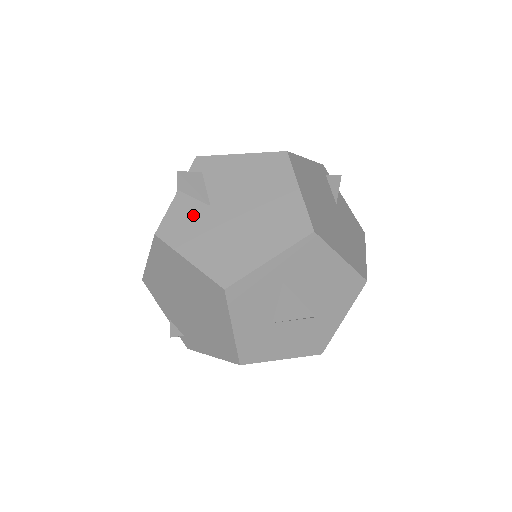
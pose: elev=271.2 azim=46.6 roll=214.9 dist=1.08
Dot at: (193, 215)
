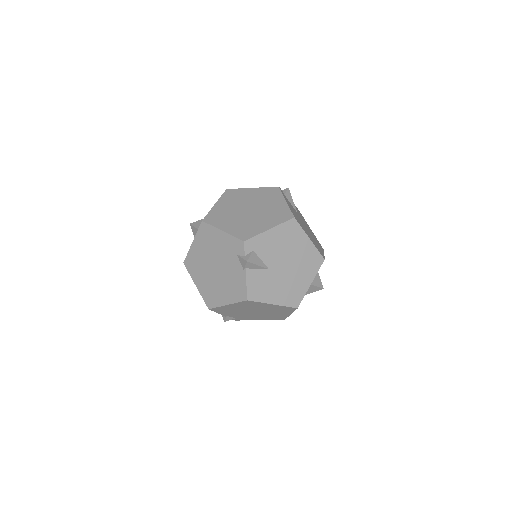
Dot at: (263, 279)
